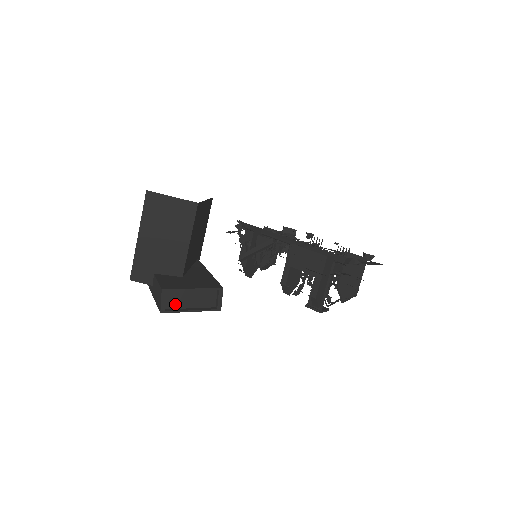
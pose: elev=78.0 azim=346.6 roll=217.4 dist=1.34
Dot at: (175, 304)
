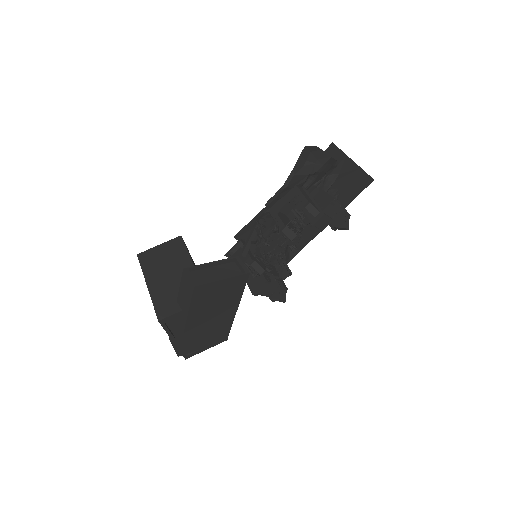
Dot at: (204, 282)
